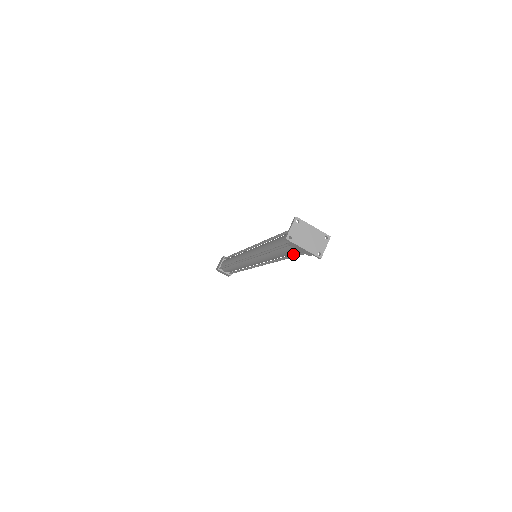
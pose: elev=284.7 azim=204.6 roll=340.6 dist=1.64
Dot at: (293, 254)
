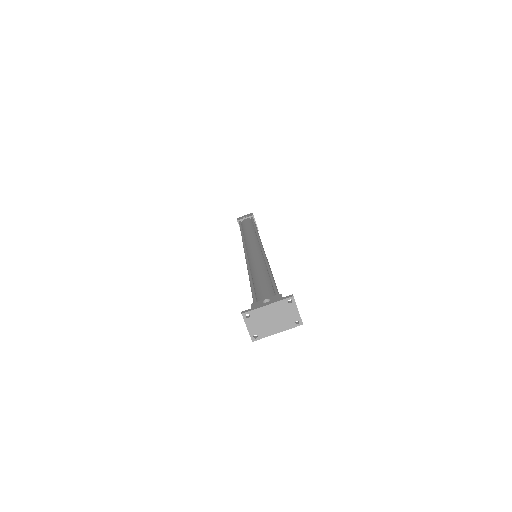
Dot at: occluded
